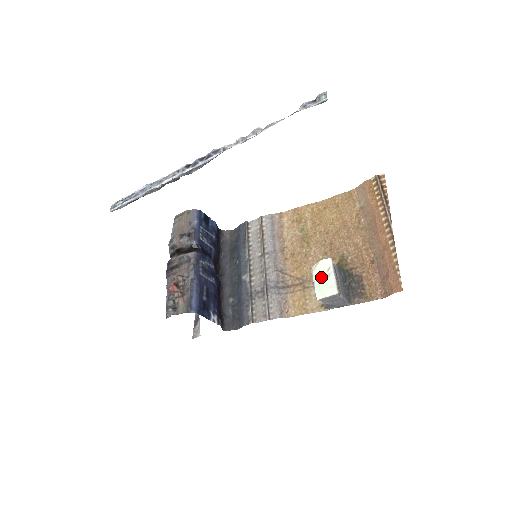
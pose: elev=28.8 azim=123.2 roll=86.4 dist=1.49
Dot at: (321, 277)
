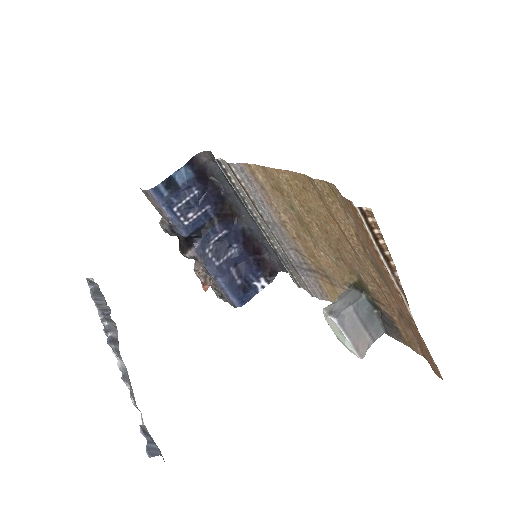
Dot at: (337, 333)
